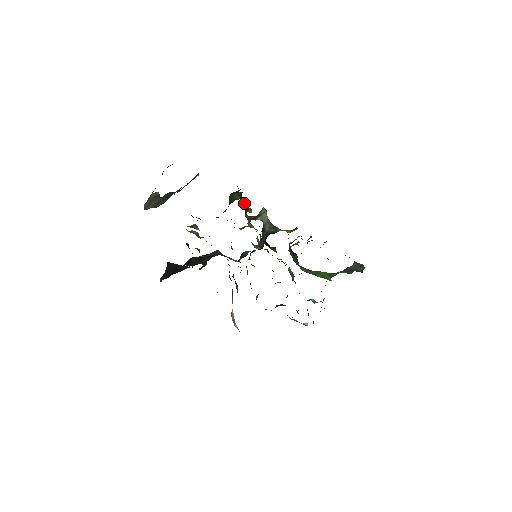
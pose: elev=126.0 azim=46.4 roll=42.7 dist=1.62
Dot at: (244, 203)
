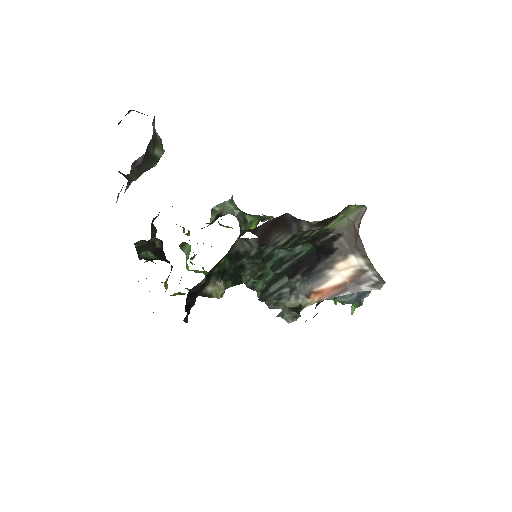
Dot at: occluded
